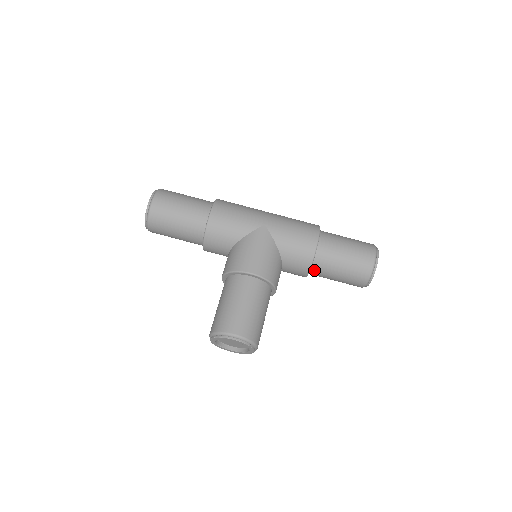
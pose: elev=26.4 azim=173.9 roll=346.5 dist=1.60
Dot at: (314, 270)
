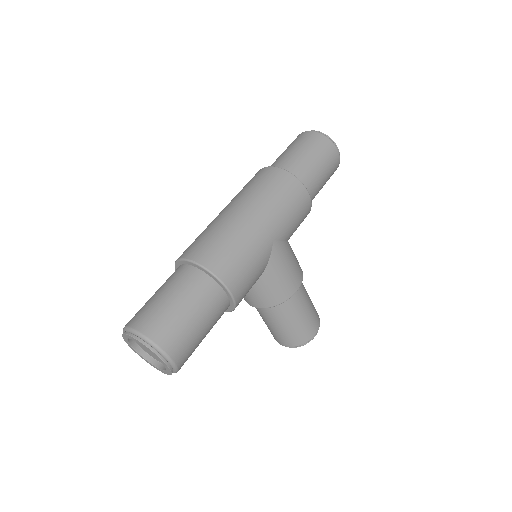
Dot at: occluded
